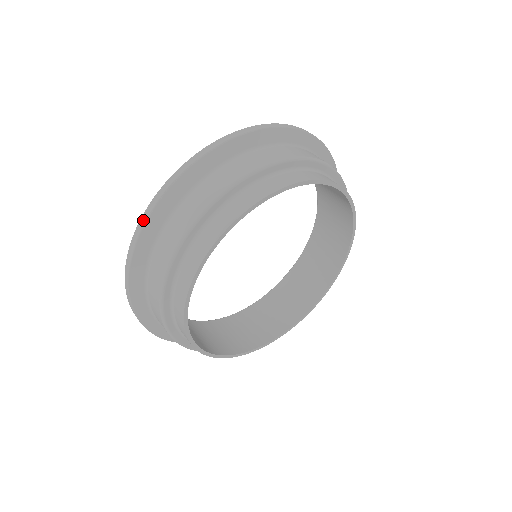
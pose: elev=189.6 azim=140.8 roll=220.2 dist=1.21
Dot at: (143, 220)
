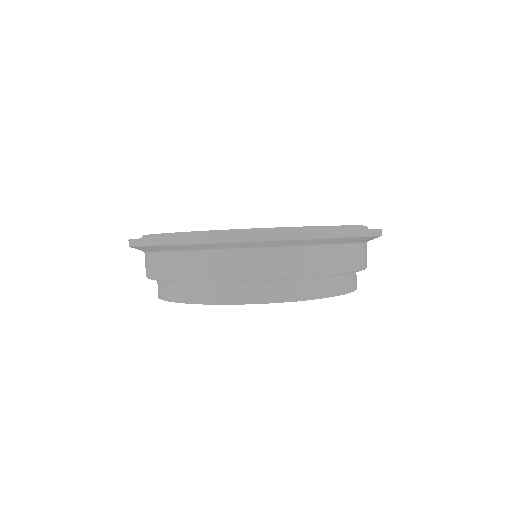
Dot at: occluded
